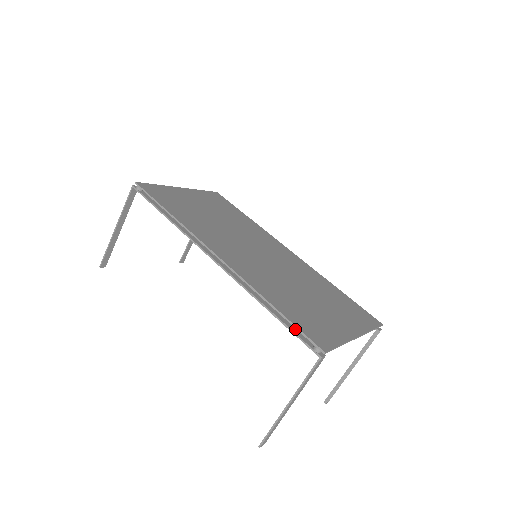
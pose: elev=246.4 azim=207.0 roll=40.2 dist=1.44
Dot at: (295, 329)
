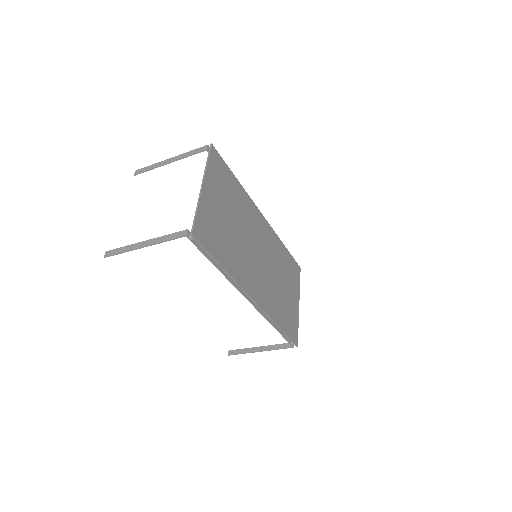
Dot at: occluded
